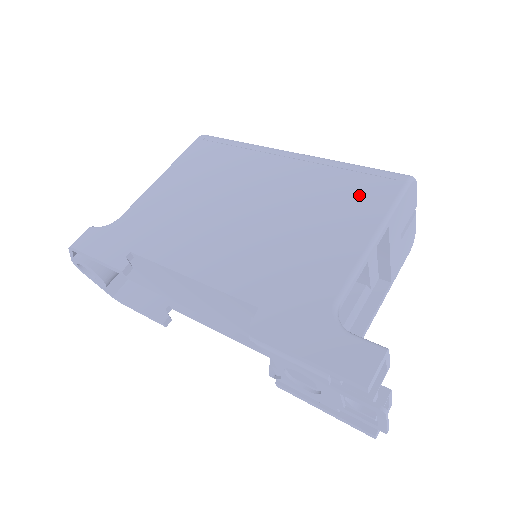
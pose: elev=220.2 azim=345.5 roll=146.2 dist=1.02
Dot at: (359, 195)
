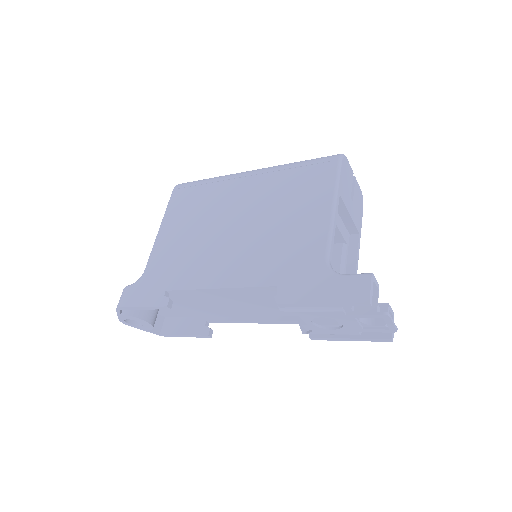
Dot at: (311, 182)
